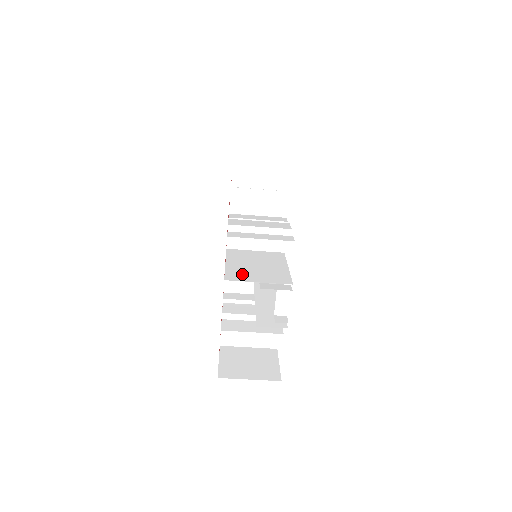
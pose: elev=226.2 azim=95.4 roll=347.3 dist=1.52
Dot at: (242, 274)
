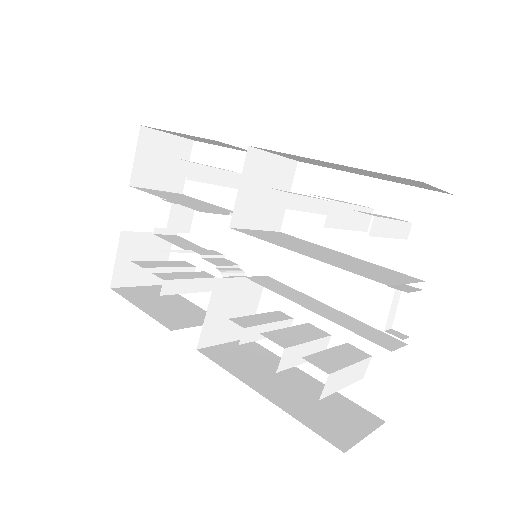
Dot at: (375, 275)
